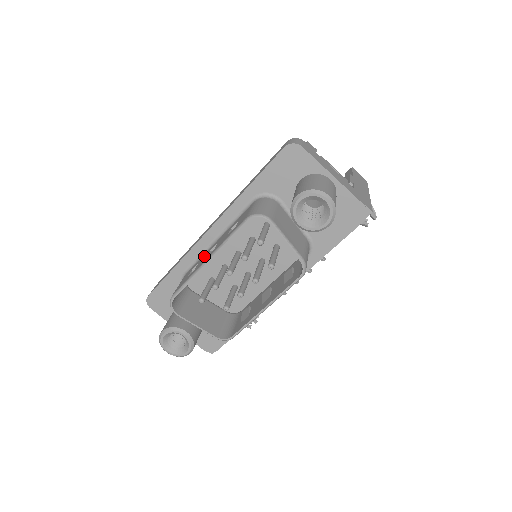
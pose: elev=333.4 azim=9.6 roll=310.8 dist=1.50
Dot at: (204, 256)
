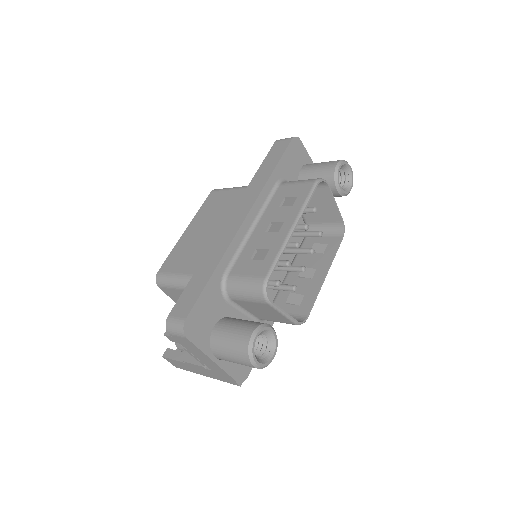
Dot at: (258, 240)
